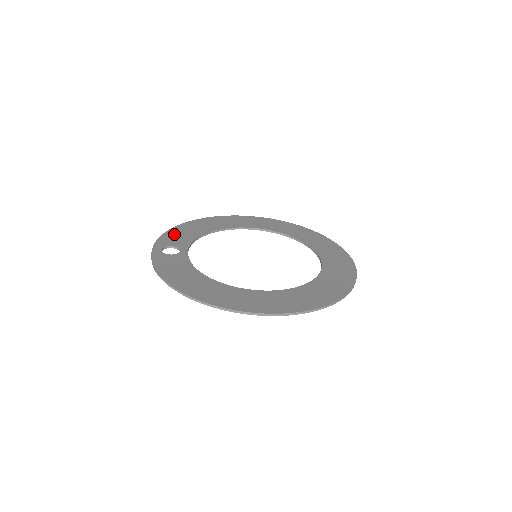
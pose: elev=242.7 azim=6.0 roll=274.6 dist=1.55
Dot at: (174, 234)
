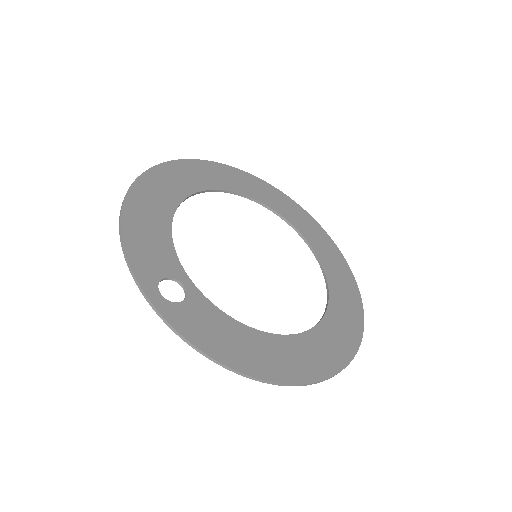
Dot at: (139, 243)
